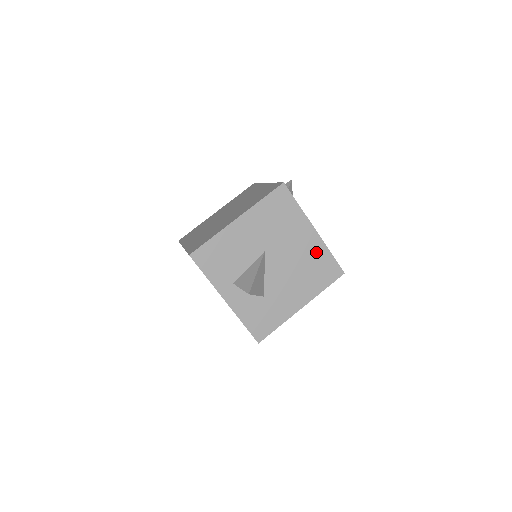
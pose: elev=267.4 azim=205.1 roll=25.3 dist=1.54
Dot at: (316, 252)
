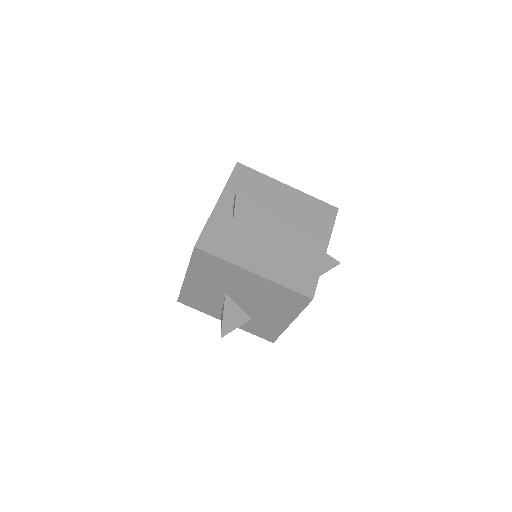
Dot at: (270, 288)
